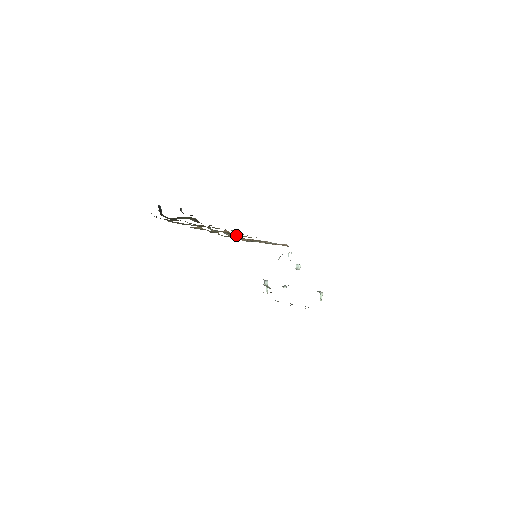
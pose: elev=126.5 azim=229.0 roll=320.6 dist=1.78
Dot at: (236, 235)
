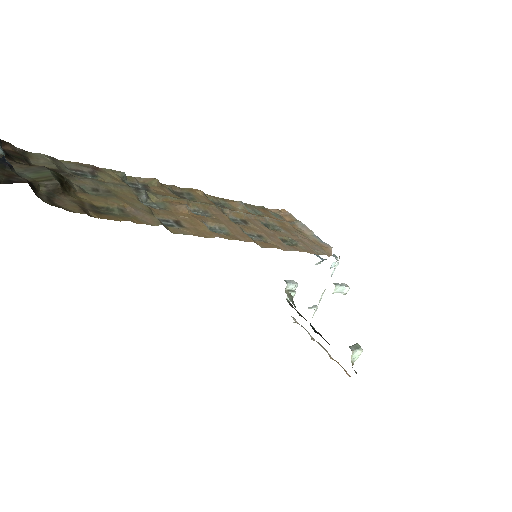
Dot at: (212, 216)
